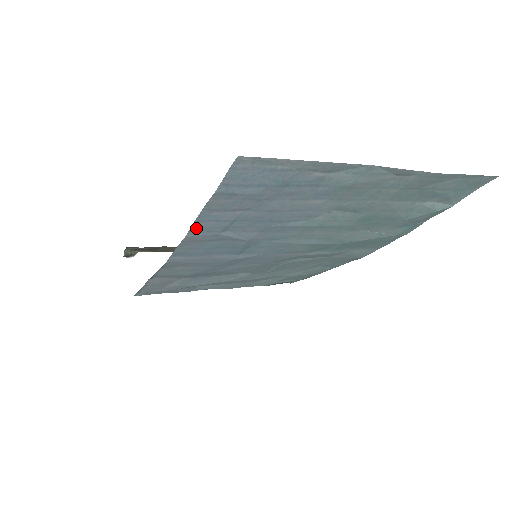
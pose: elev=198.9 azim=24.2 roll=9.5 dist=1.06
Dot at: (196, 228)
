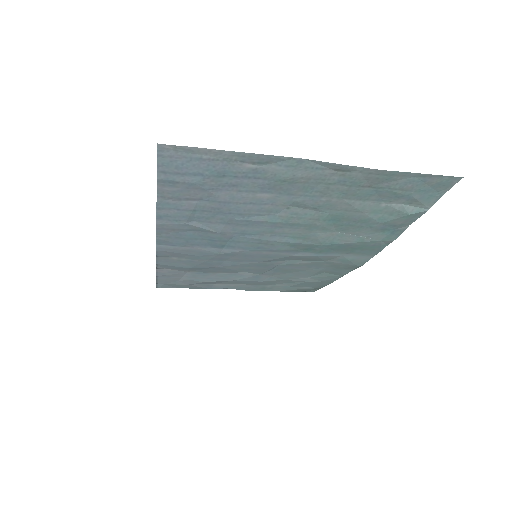
Dot at: (162, 216)
